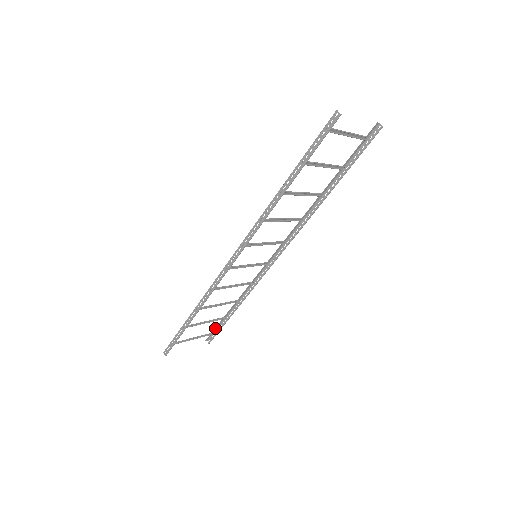
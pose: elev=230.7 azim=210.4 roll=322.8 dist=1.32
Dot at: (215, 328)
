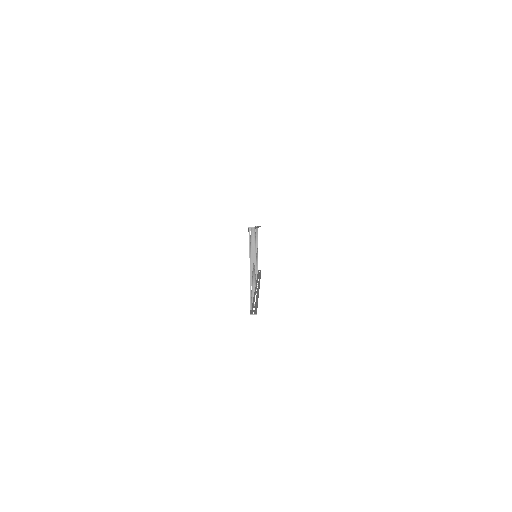
Dot at: occluded
